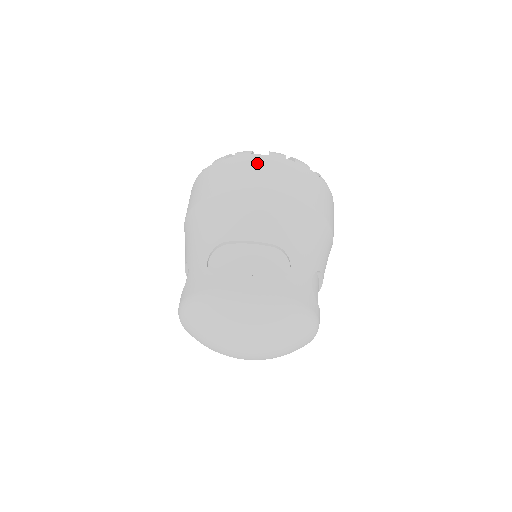
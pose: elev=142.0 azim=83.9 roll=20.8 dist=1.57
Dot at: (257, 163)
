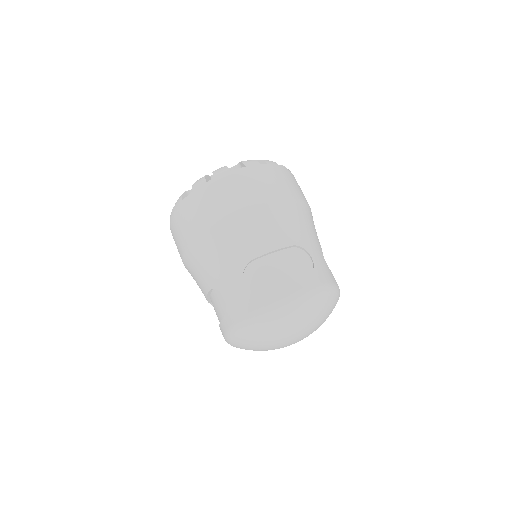
Dot at: (241, 178)
